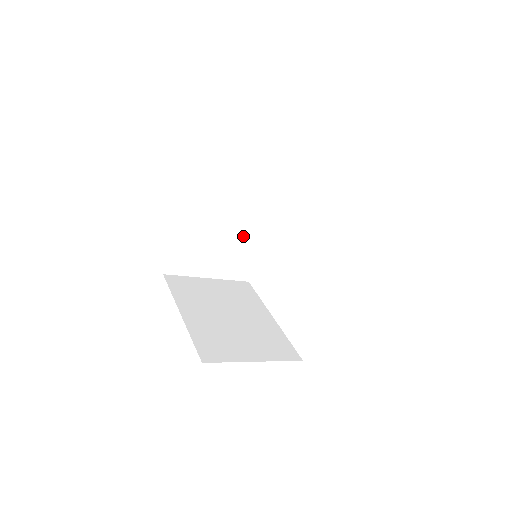
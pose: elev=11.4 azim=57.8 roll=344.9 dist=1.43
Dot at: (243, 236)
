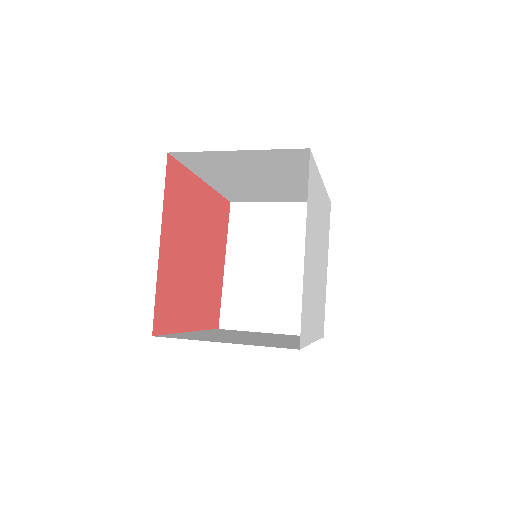
Dot at: (288, 185)
